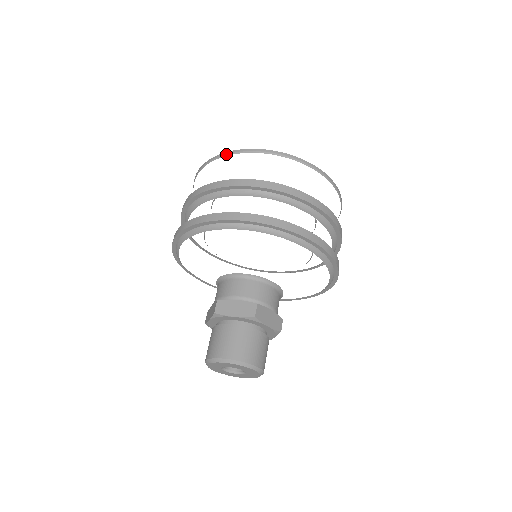
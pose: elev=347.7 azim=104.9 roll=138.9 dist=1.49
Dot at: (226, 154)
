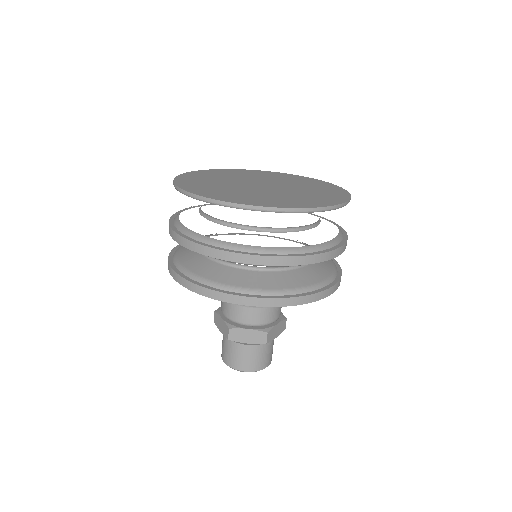
Dot at: (223, 205)
